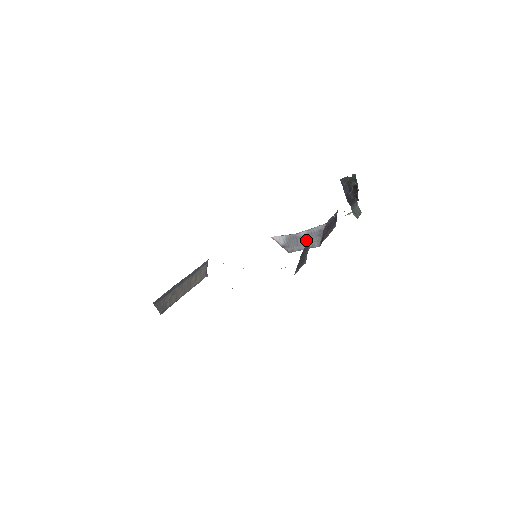
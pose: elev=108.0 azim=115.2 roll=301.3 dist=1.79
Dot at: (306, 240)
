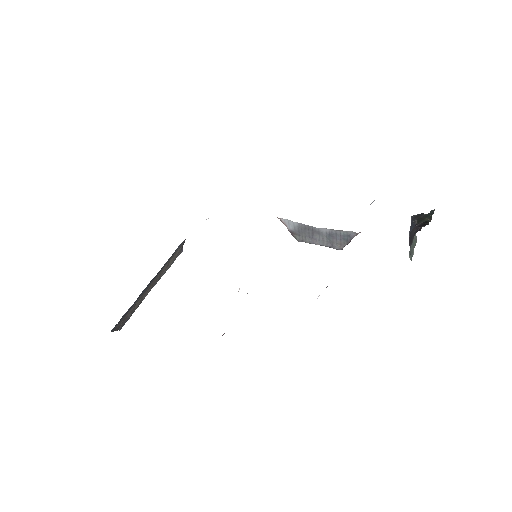
Dot at: (325, 238)
